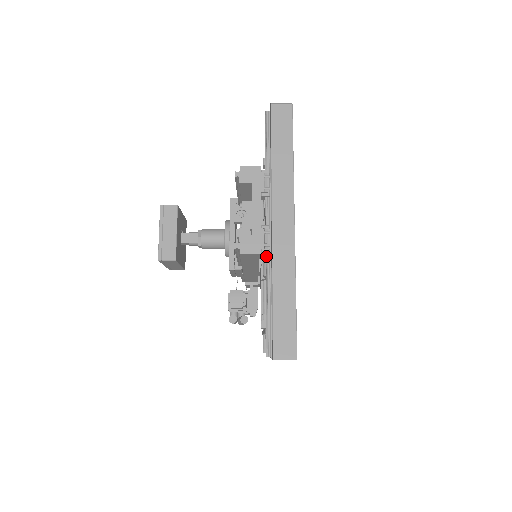
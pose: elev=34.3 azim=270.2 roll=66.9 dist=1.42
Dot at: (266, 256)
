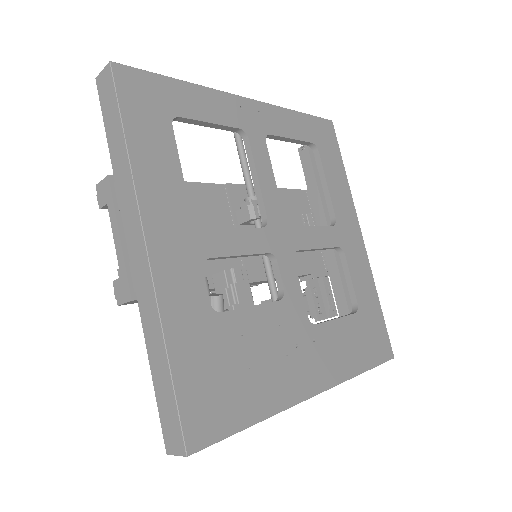
Dot at: occluded
